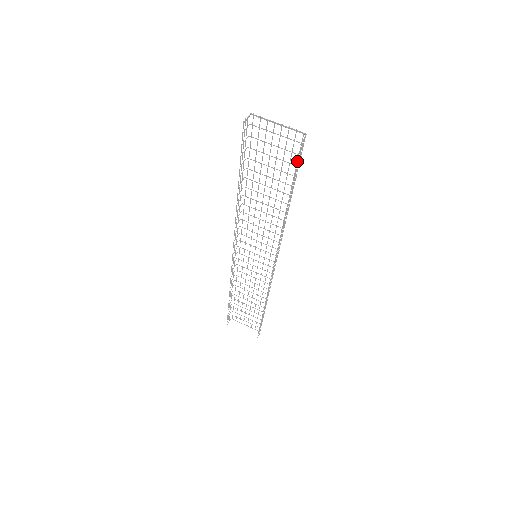
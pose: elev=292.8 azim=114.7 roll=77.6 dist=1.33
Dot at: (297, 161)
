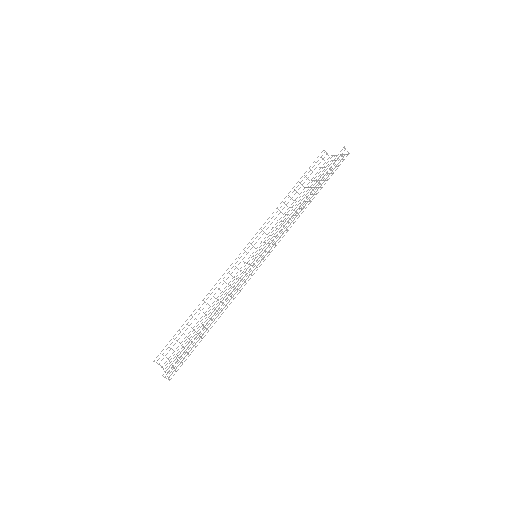
Dot at: occluded
